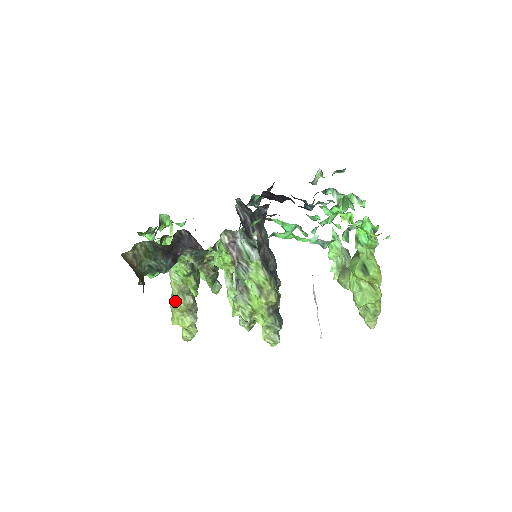
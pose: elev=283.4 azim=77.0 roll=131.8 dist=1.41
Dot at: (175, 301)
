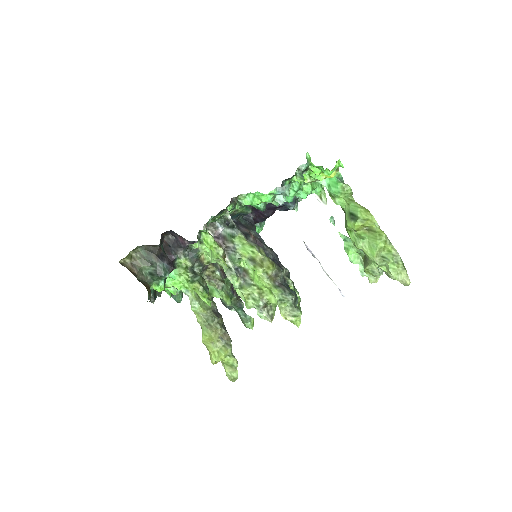
Dot at: (203, 332)
